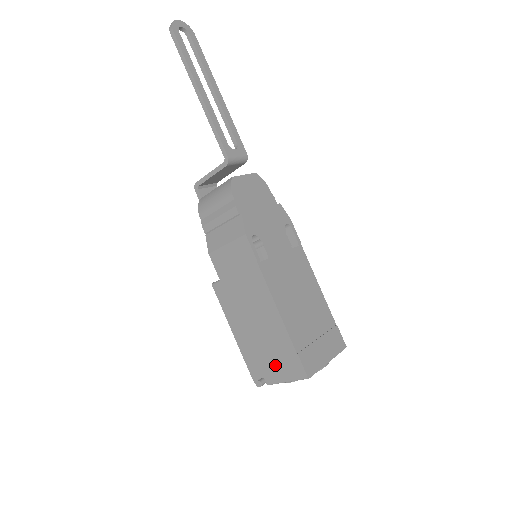
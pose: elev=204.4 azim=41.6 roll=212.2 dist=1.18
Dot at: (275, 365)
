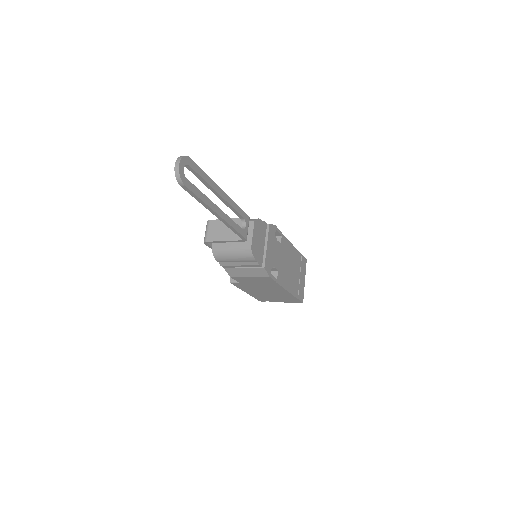
Dot at: (279, 300)
